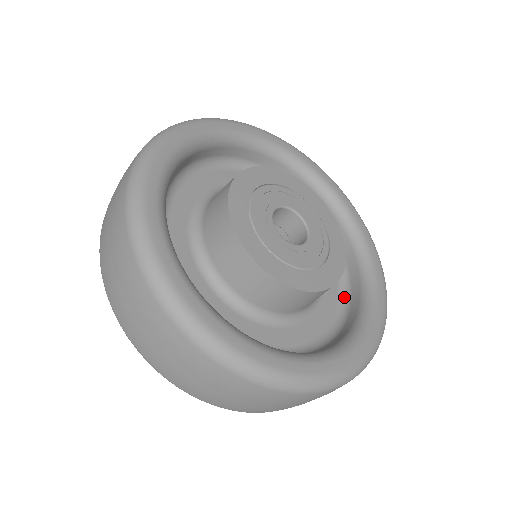
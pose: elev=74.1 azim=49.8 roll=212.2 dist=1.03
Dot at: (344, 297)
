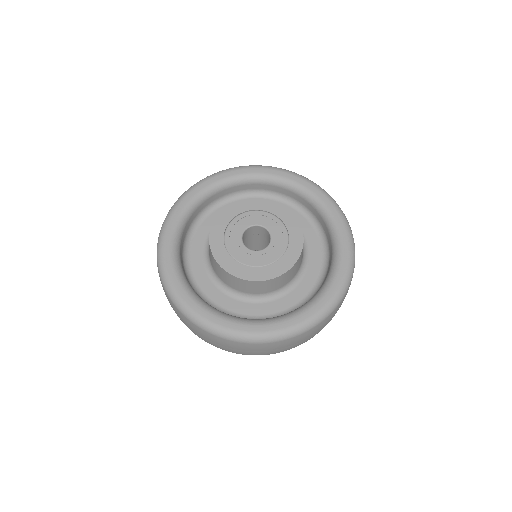
Dot at: (324, 242)
